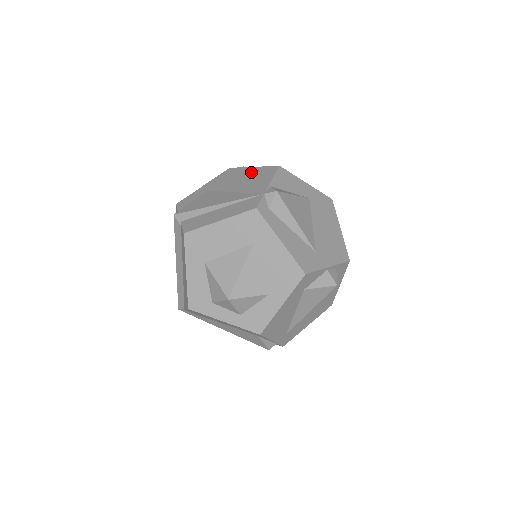
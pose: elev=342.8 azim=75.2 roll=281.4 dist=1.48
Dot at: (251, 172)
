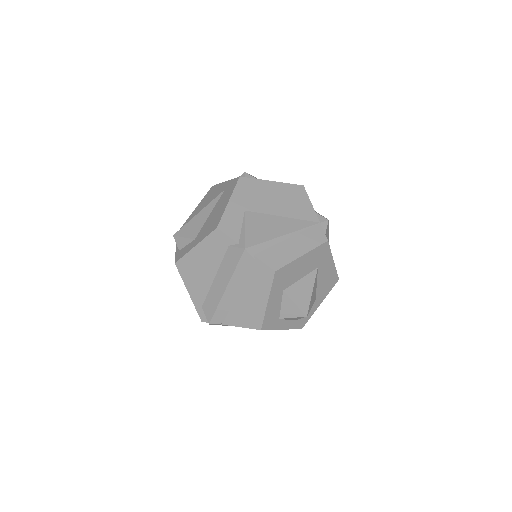
Dot at: (278, 189)
